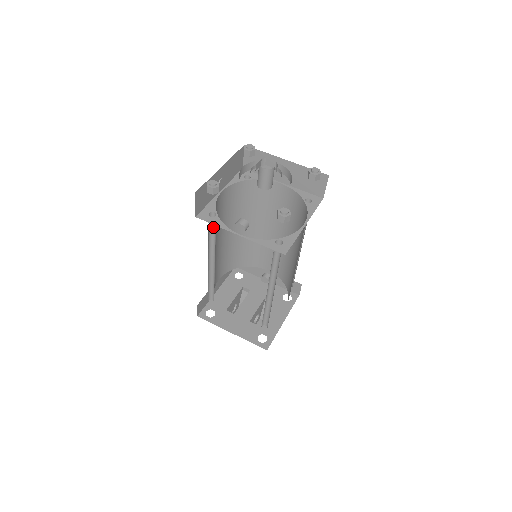
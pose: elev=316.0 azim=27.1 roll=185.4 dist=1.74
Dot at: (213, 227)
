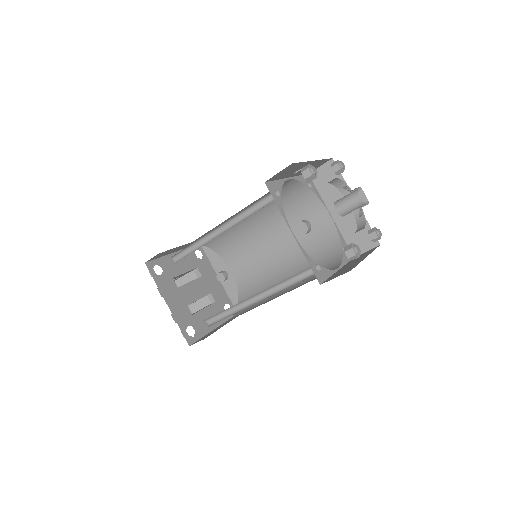
Dot at: (261, 203)
